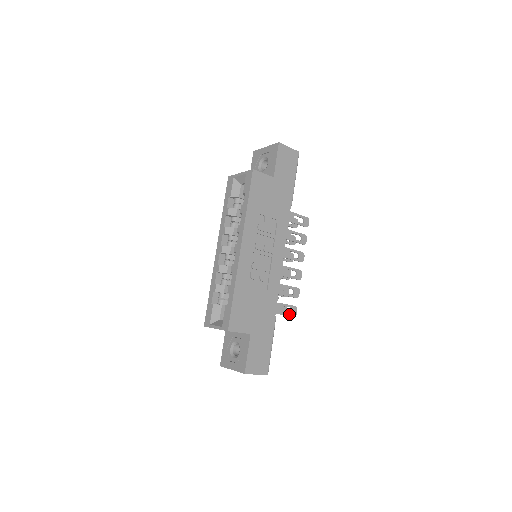
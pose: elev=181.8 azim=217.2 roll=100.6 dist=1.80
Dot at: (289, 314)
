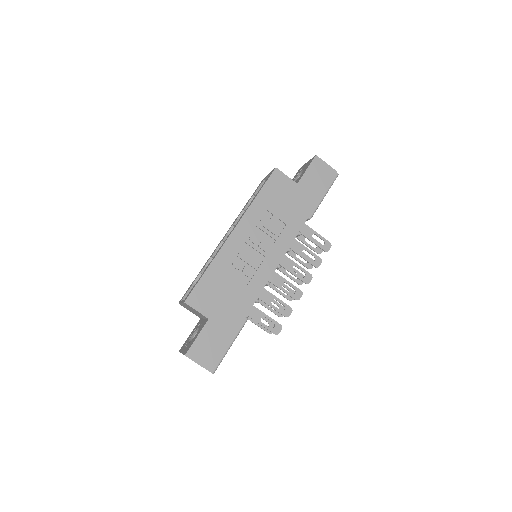
Dot at: (269, 329)
